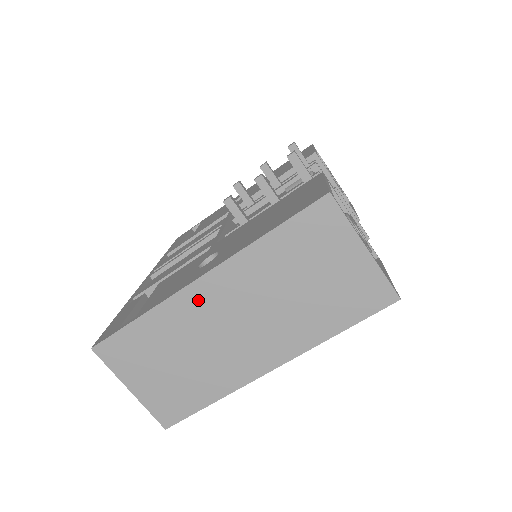
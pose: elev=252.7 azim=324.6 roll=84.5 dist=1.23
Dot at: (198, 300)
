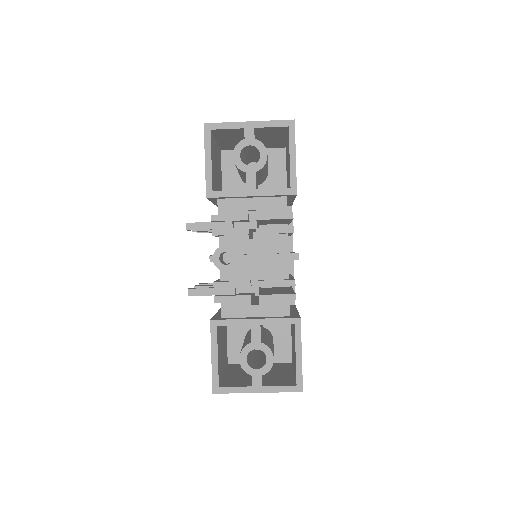
Dot at: occluded
